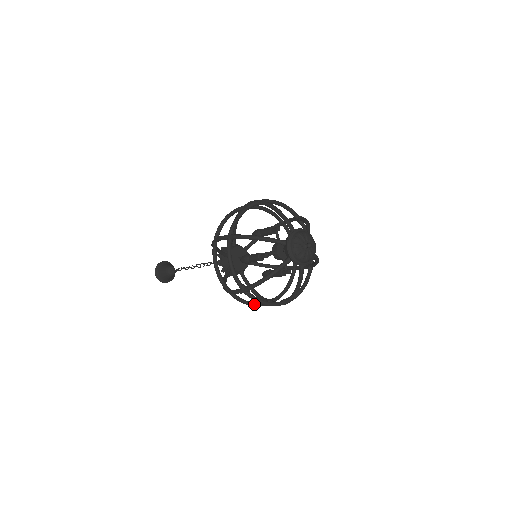
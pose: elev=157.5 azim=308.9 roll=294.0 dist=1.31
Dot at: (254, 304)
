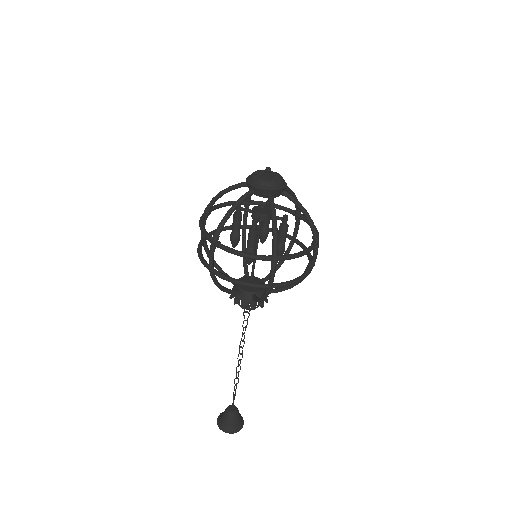
Dot at: (300, 277)
